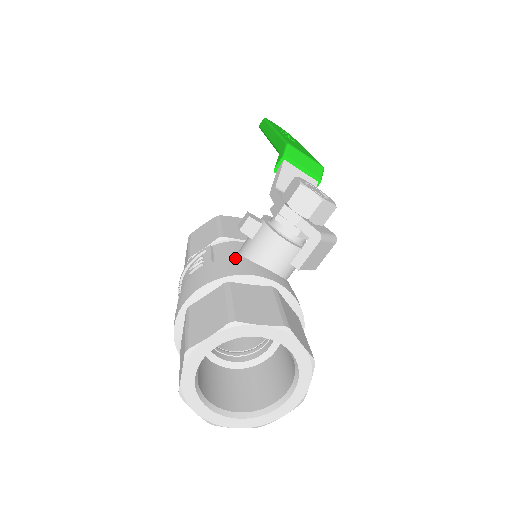
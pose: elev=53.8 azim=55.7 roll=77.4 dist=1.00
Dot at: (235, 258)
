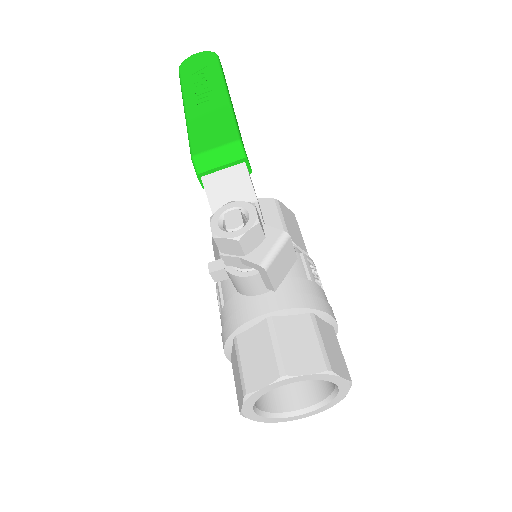
Dot at: (232, 299)
